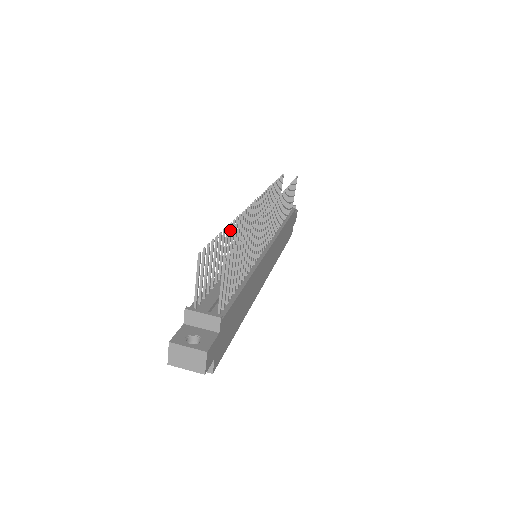
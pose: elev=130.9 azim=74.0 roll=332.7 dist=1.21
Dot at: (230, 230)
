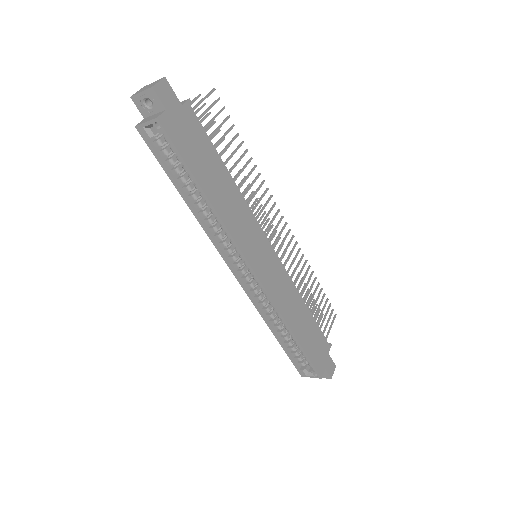
Dot at: occluded
